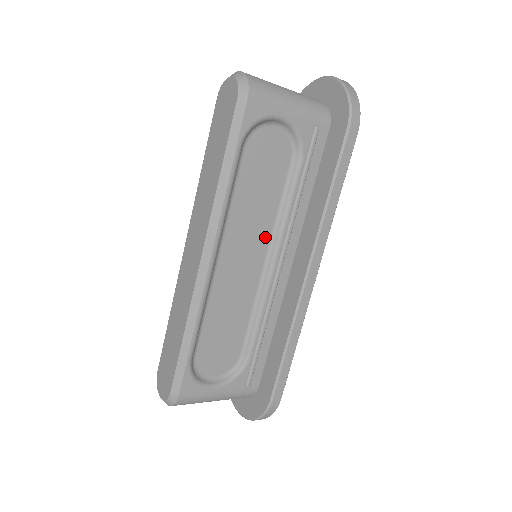
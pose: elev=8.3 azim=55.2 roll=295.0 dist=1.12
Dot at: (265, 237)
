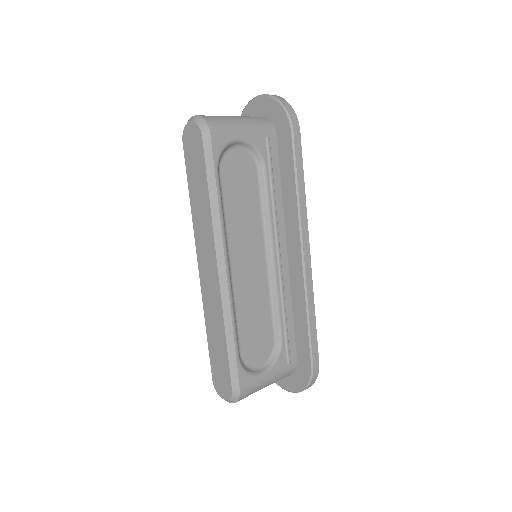
Dot at: (259, 237)
